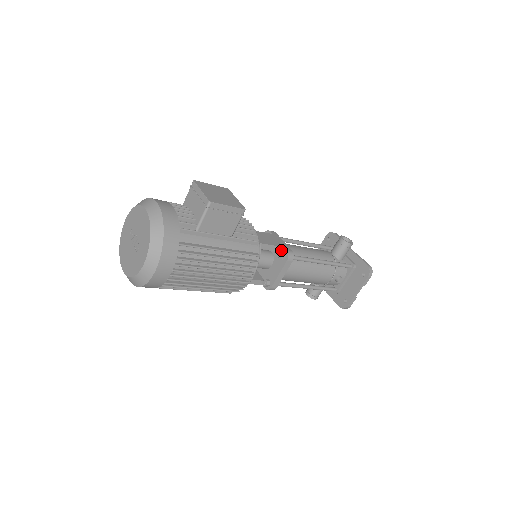
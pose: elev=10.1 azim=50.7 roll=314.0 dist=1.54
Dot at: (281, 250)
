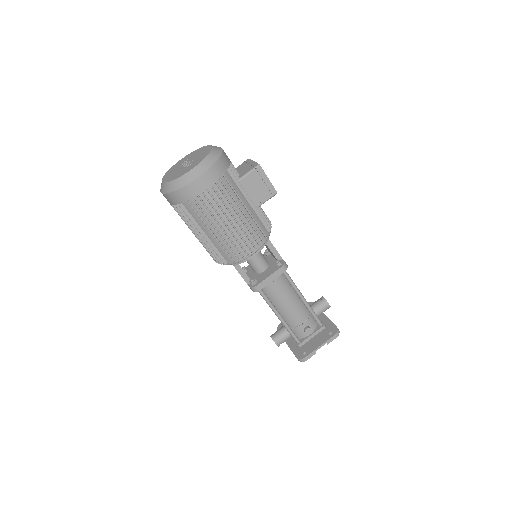
Dot at: occluded
